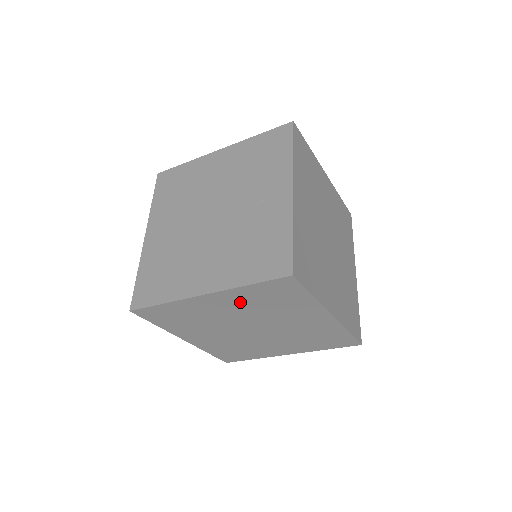
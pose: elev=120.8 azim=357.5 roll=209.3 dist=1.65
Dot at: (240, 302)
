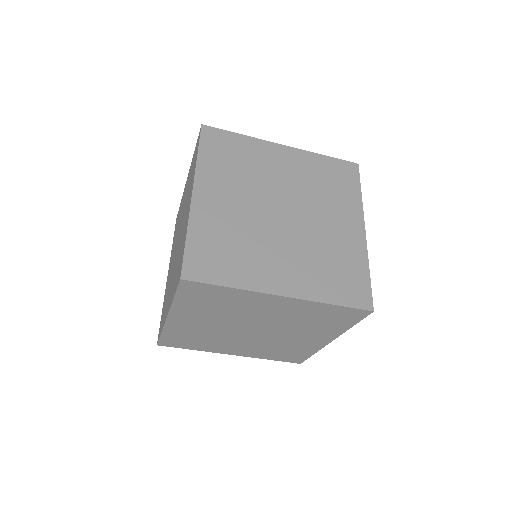
Dot at: (295, 311)
